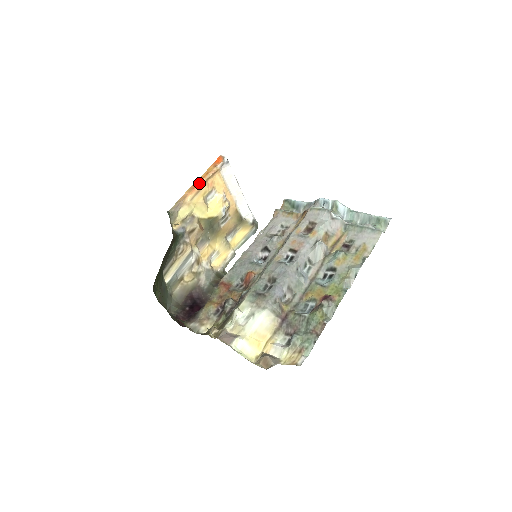
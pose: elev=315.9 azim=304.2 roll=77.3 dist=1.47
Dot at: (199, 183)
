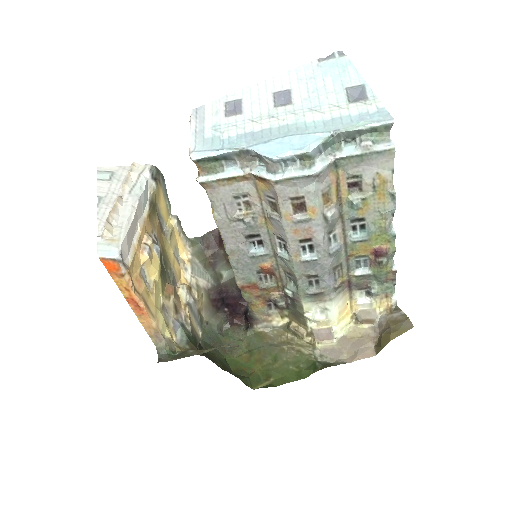
Dot at: (138, 306)
